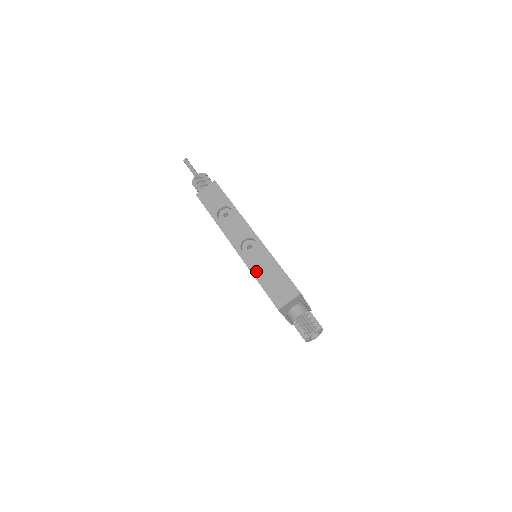
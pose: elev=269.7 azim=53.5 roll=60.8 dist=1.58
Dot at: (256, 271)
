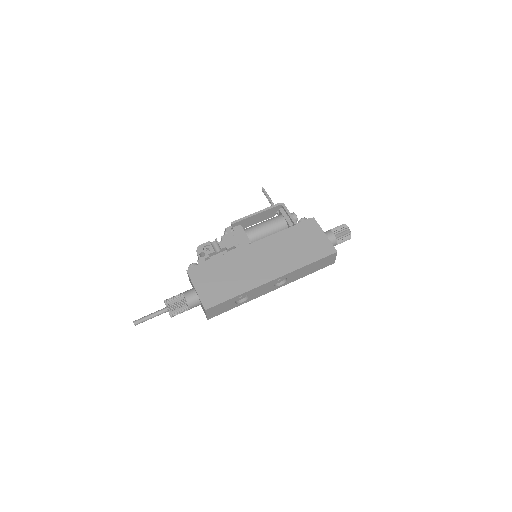
Dot at: (302, 276)
